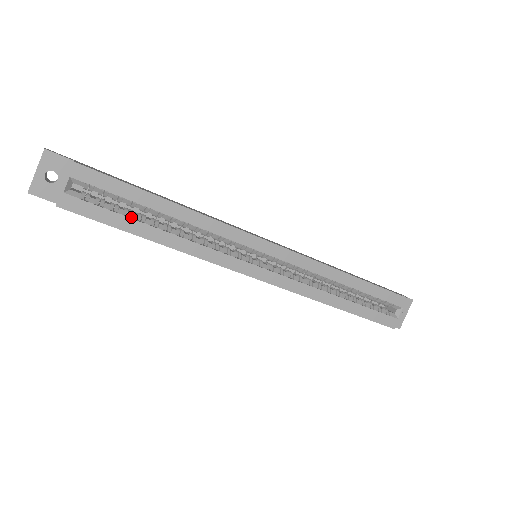
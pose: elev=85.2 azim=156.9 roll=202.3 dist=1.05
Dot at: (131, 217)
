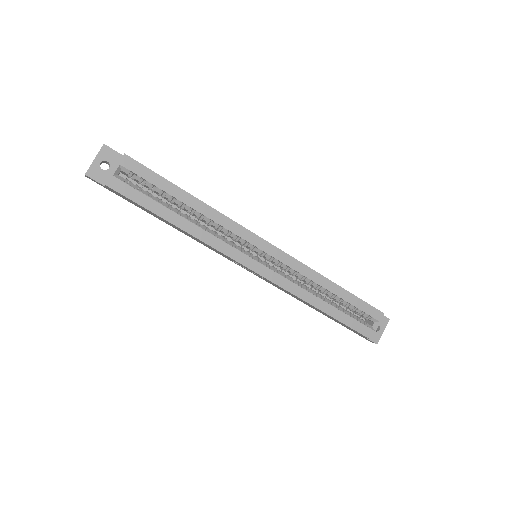
Dot at: (161, 203)
